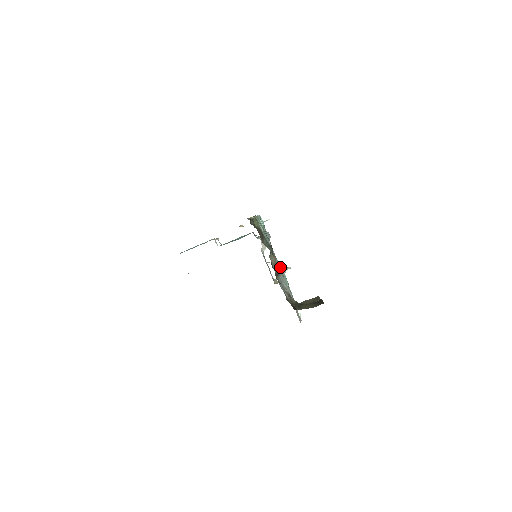
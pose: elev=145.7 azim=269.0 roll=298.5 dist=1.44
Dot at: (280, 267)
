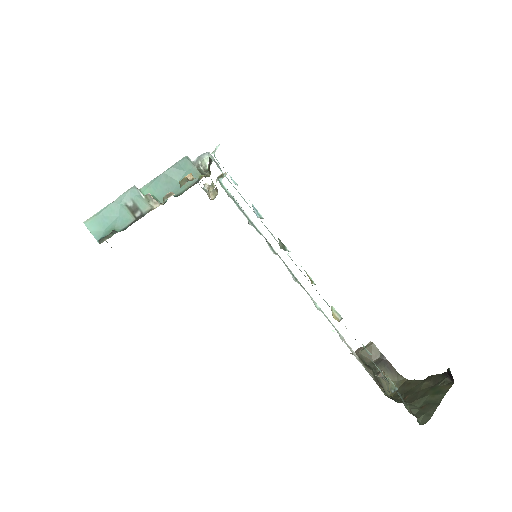
Dot at: occluded
